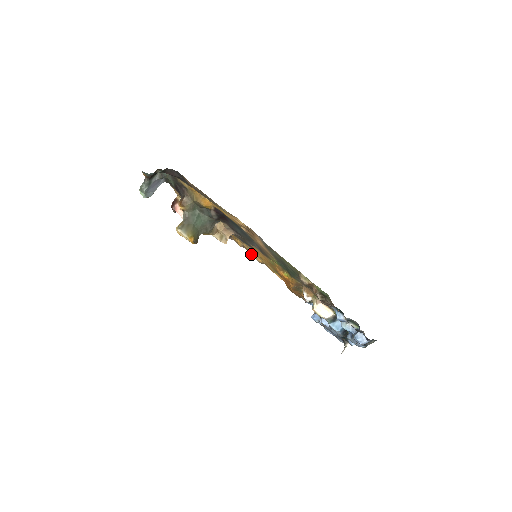
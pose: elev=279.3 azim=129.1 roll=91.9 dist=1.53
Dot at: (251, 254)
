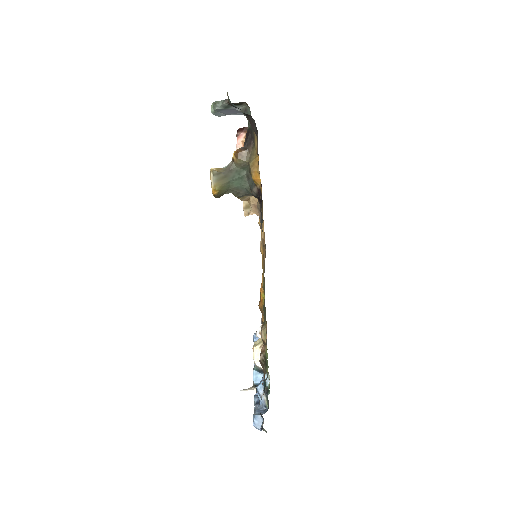
Dot at: occluded
